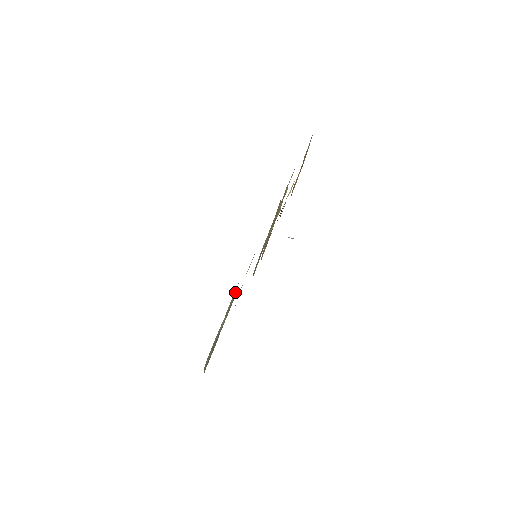
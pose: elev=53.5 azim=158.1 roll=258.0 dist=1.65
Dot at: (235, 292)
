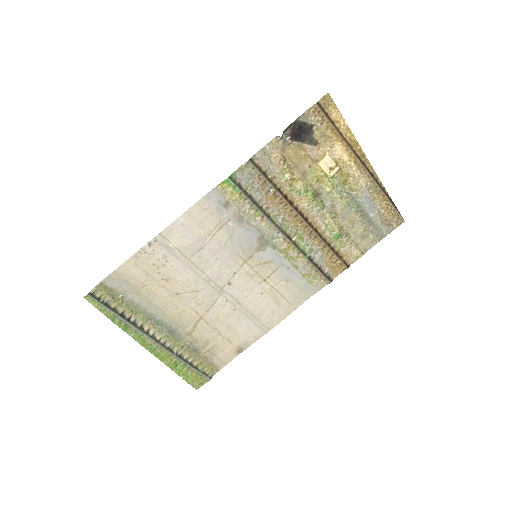
Dot at: (206, 371)
